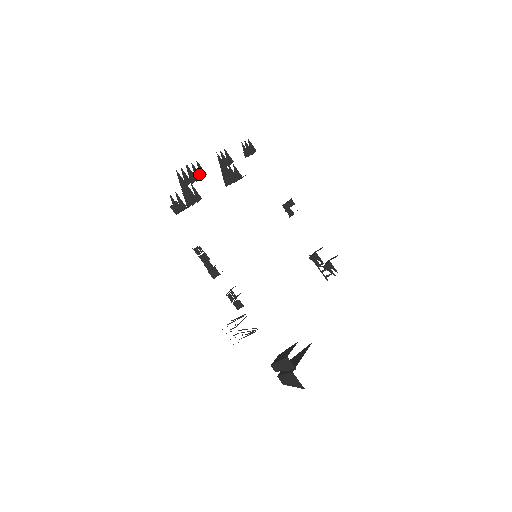
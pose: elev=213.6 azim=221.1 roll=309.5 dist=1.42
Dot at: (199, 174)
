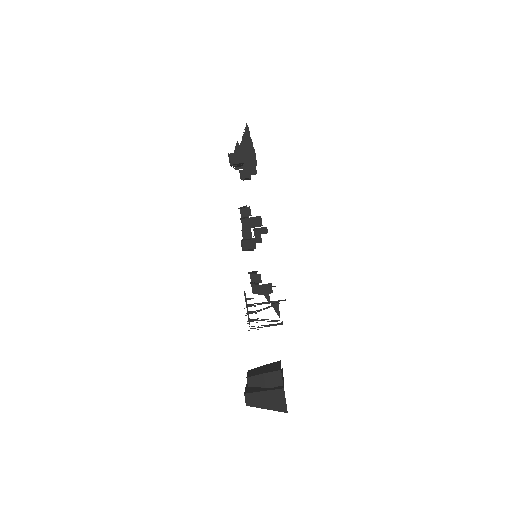
Dot at: occluded
